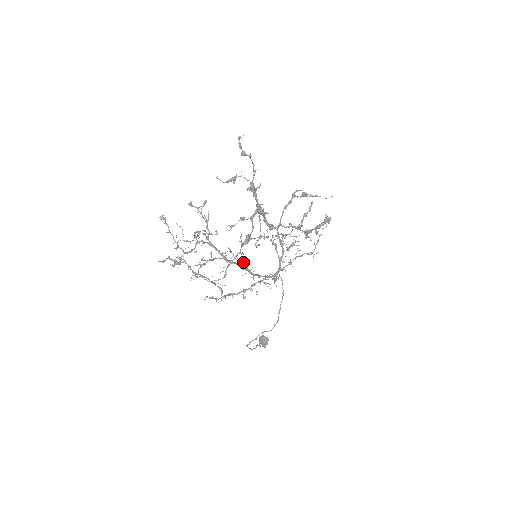
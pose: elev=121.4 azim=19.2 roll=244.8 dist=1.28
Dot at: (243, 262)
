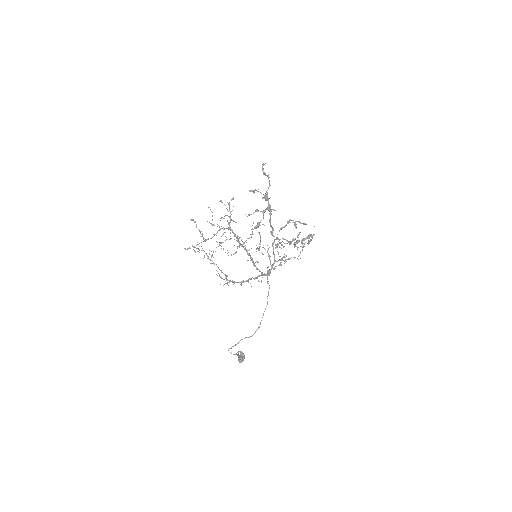
Dot at: (249, 249)
